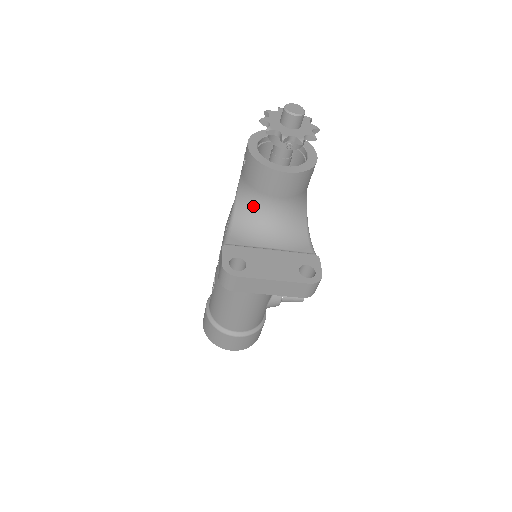
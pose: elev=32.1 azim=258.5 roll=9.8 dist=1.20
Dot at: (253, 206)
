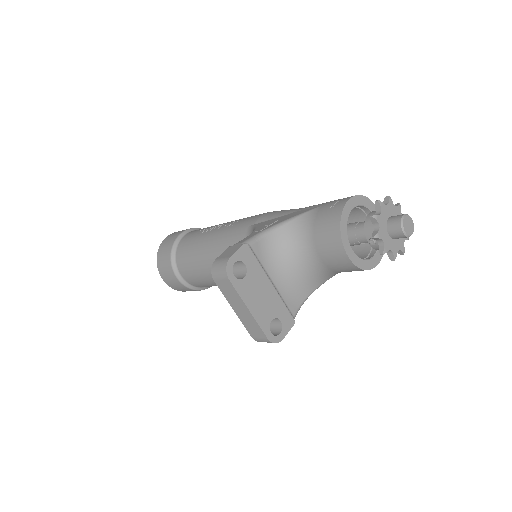
Dot at: (298, 240)
